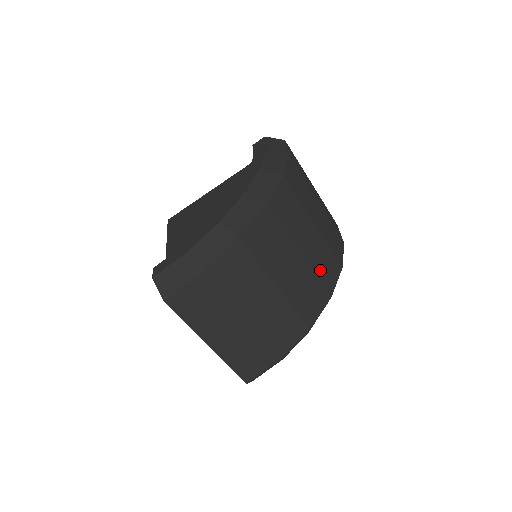
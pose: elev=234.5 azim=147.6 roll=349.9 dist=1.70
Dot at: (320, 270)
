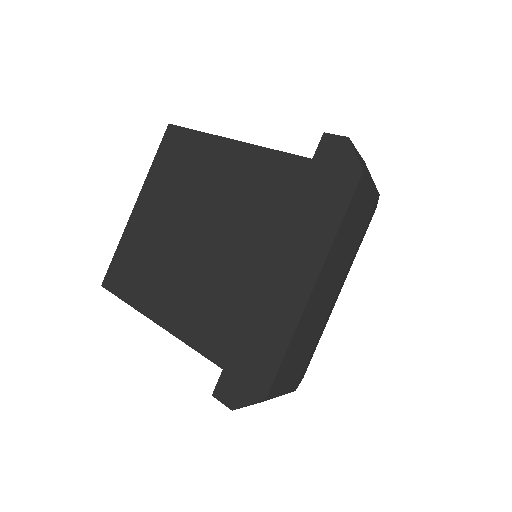
Dot at: occluded
